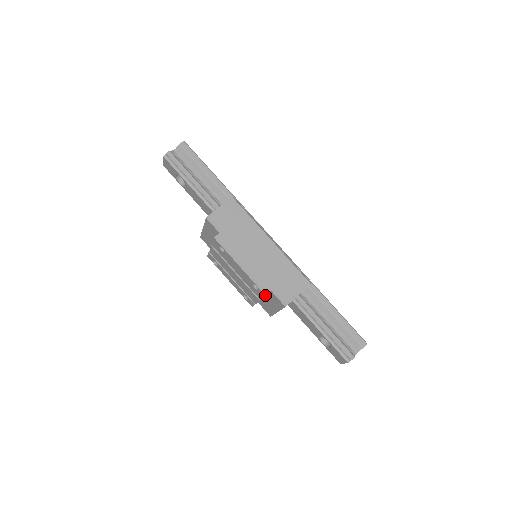
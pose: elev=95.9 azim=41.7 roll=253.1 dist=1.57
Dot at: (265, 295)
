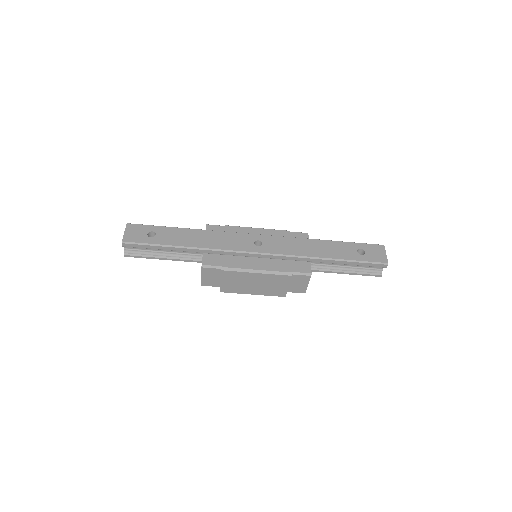
Dot at: occluded
